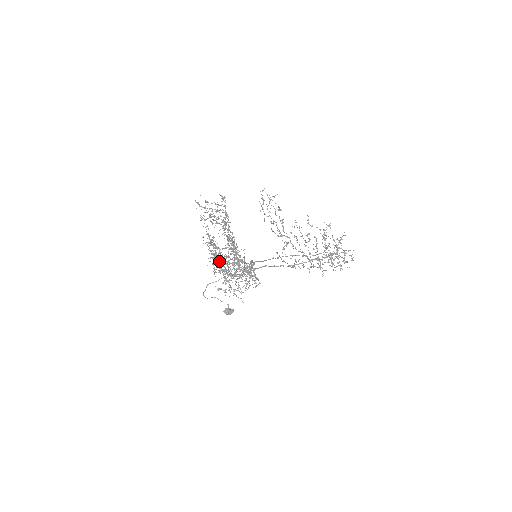
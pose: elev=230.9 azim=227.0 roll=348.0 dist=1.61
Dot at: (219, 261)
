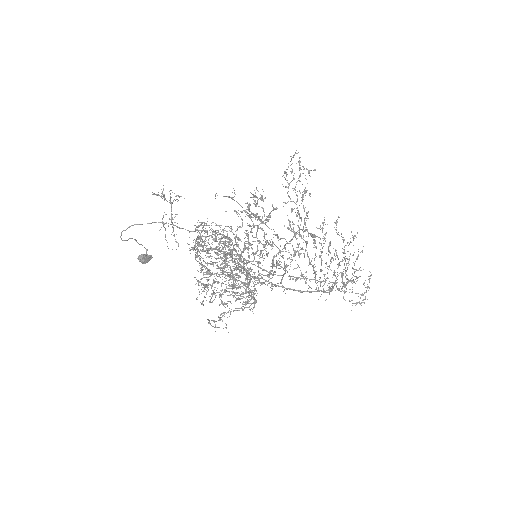
Dot at: (234, 292)
